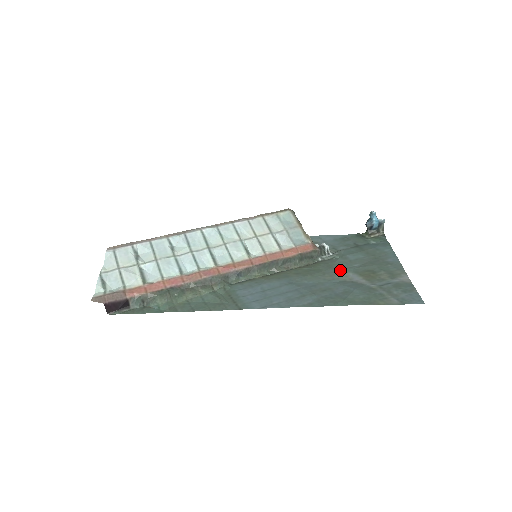
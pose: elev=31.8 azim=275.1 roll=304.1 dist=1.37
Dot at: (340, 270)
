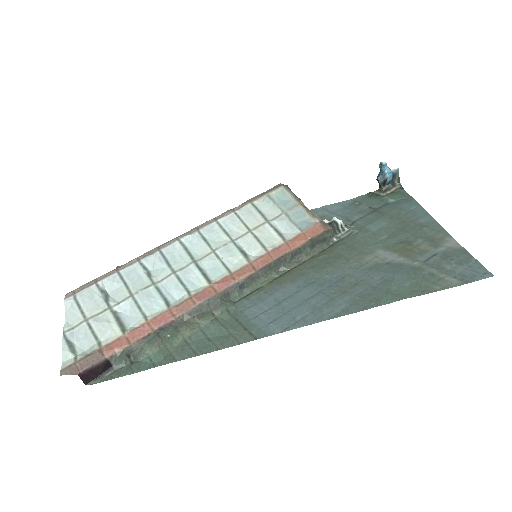
Dot at: (365, 250)
